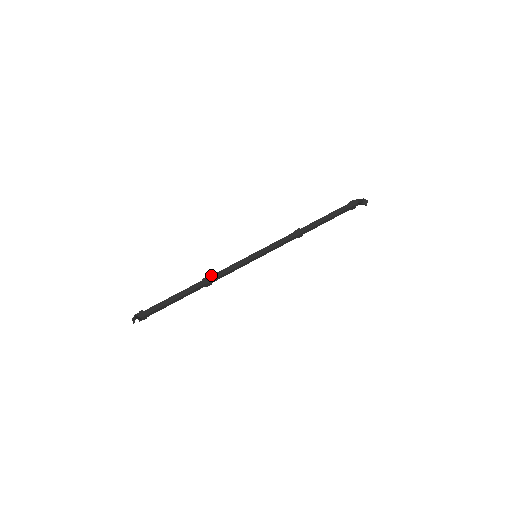
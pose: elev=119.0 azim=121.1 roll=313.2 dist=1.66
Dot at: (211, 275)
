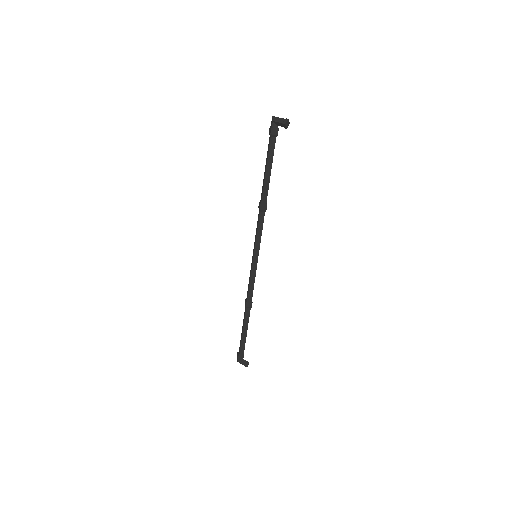
Dot at: (247, 300)
